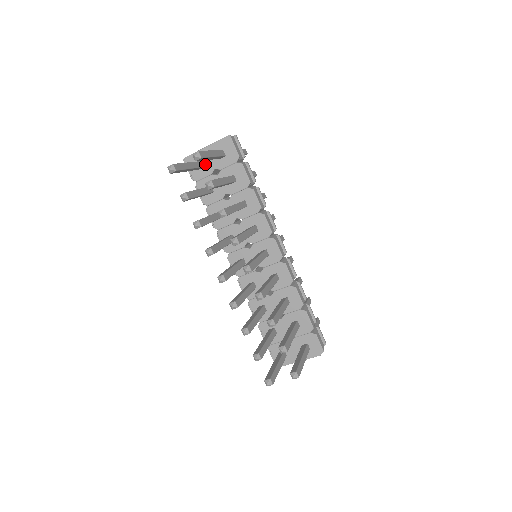
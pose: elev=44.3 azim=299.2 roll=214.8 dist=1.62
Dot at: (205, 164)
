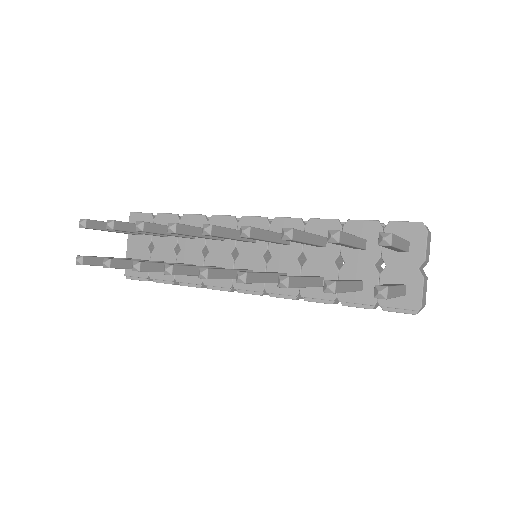
Dot at: (139, 255)
